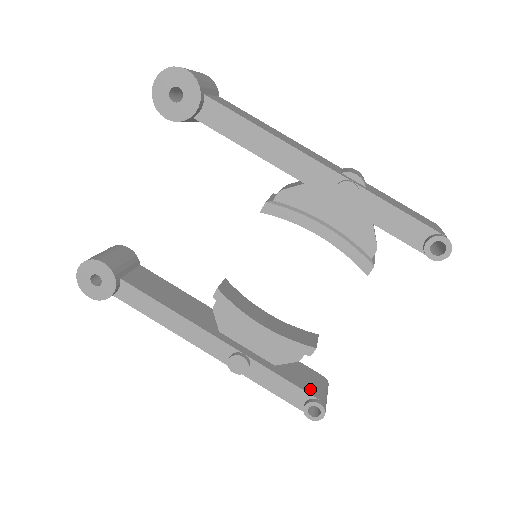
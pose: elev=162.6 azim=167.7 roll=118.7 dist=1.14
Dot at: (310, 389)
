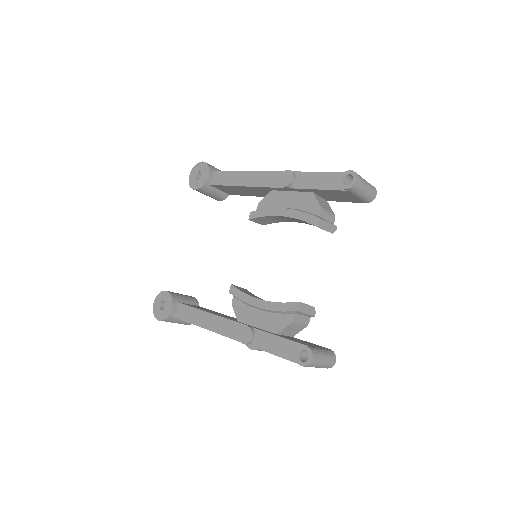
Dot at: (304, 343)
